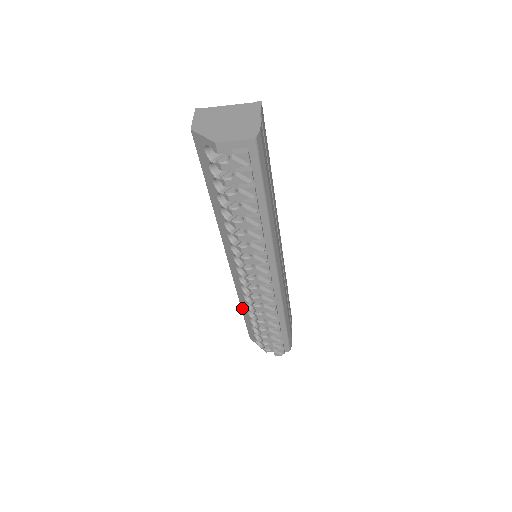
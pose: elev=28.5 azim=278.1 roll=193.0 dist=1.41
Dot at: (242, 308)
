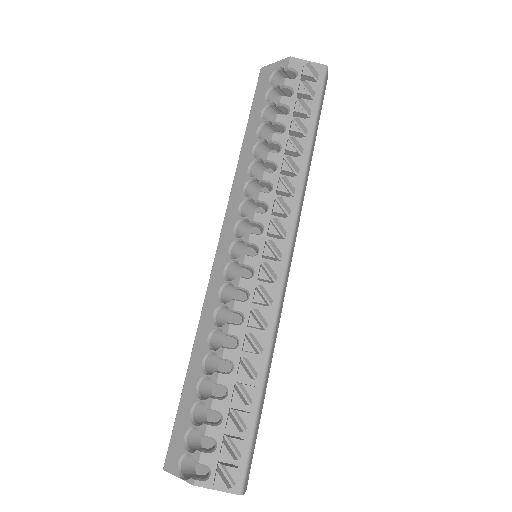
Dot at: (191, 361)
